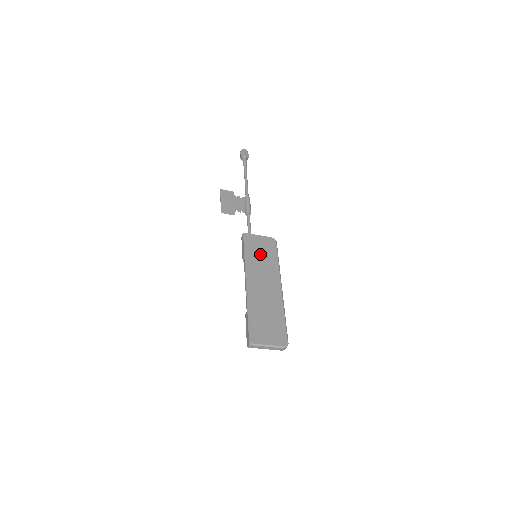
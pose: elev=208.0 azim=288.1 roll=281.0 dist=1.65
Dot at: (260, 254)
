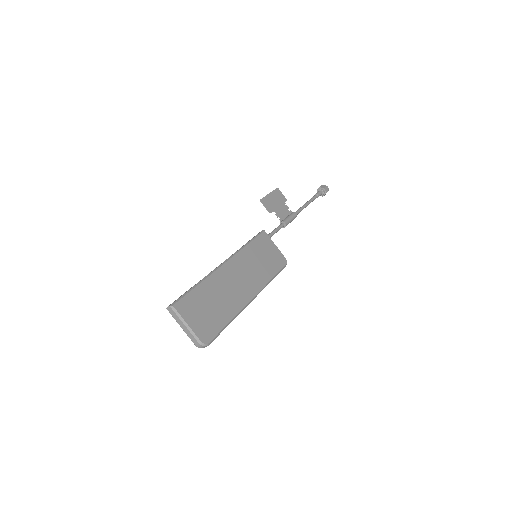
Dot at: (261, 257)
